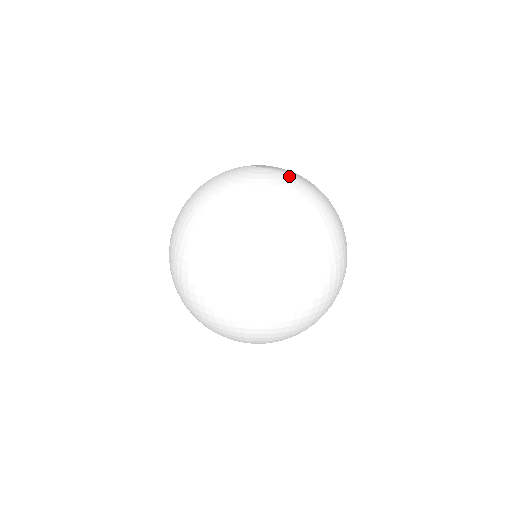
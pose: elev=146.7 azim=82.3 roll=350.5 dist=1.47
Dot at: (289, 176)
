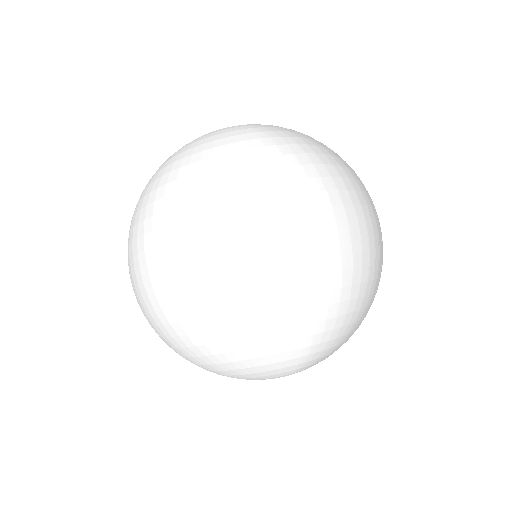
Dot at: occluded
